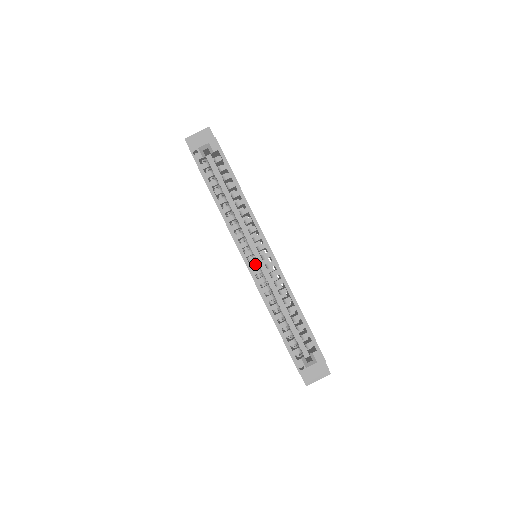
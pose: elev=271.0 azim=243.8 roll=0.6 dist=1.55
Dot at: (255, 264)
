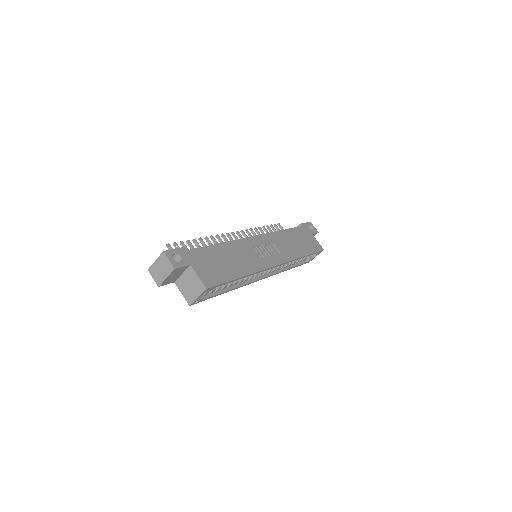
Dot at: (266, 270)
